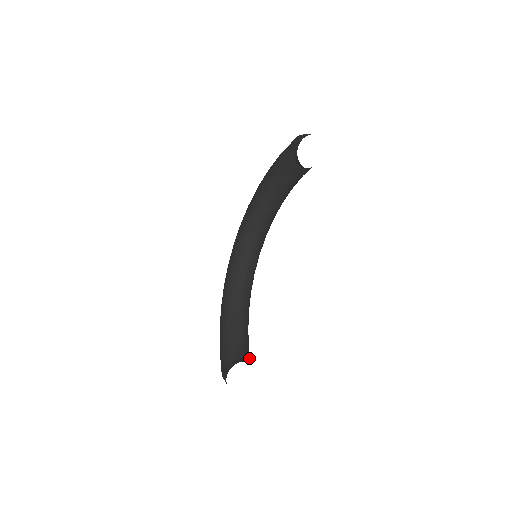
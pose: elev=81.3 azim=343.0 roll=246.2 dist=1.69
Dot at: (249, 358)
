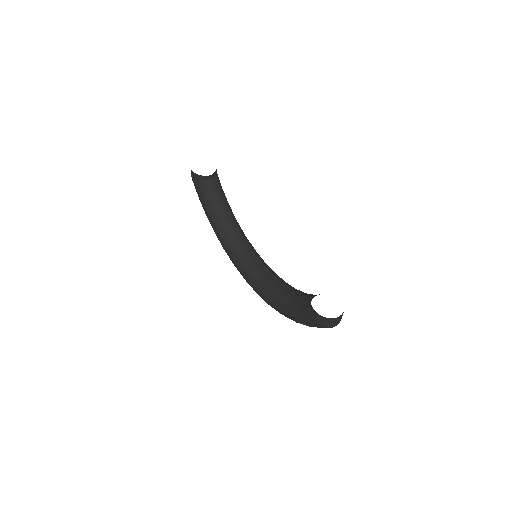
Dot at: occluded
